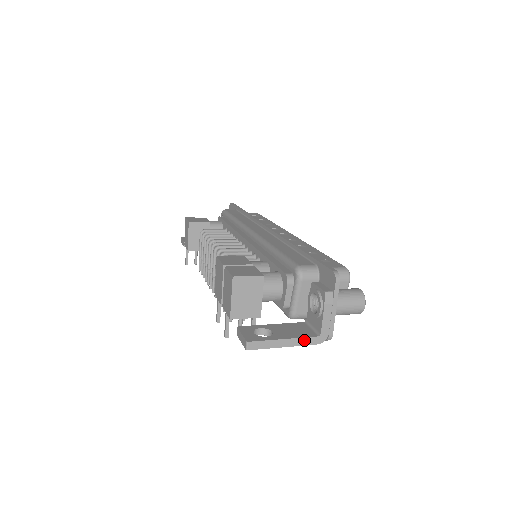
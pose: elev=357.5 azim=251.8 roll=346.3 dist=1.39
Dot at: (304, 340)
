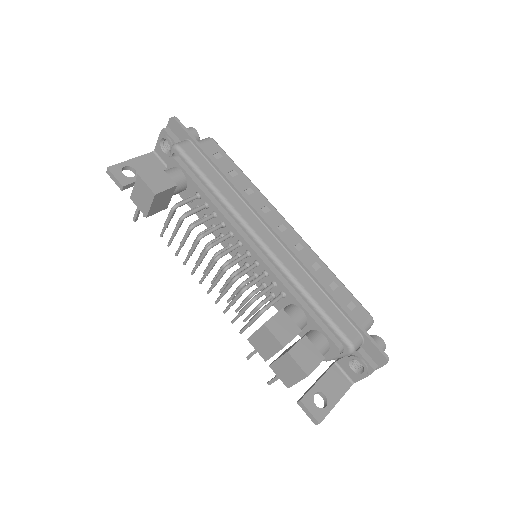
Dot at: occluded
